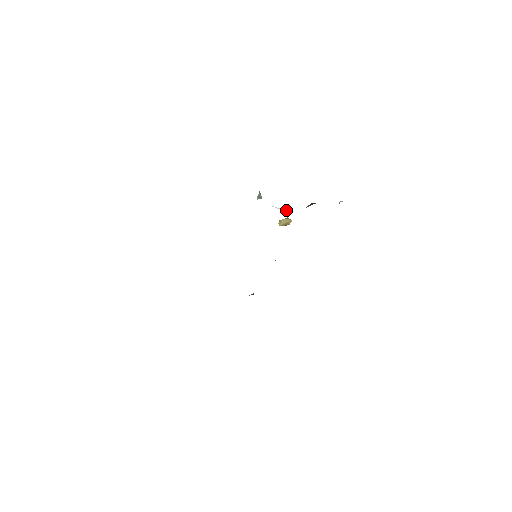
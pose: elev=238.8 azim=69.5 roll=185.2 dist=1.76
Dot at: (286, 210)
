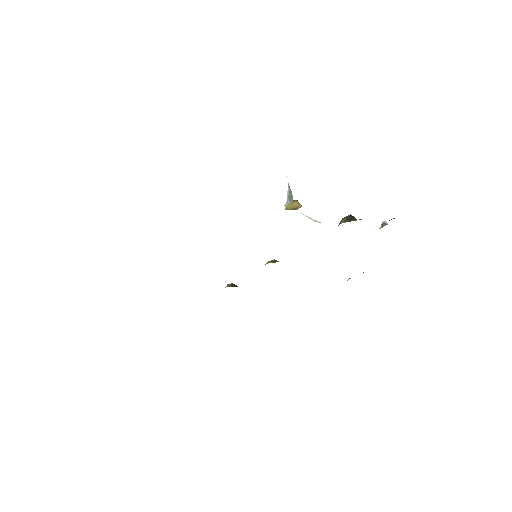
Dot at: (318, 221)
